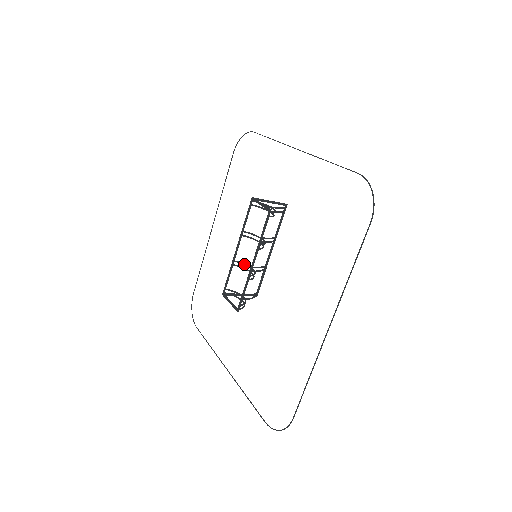
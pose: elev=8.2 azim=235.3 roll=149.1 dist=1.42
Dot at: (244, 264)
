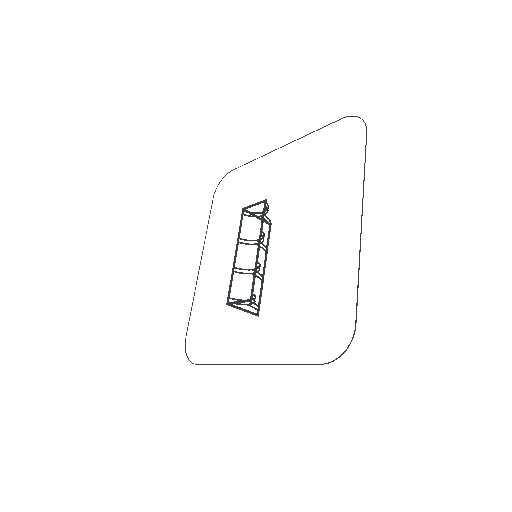
Dot at: (245, 269)
